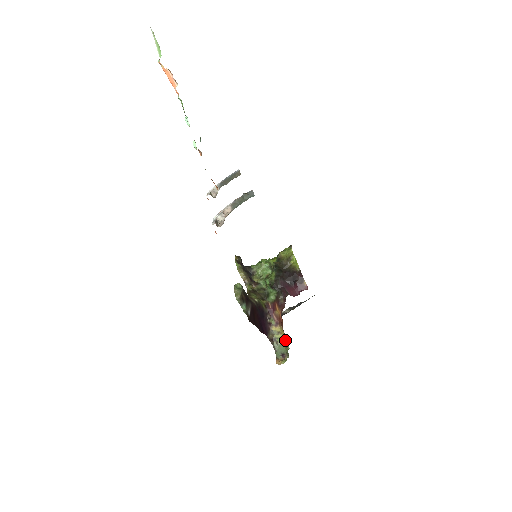
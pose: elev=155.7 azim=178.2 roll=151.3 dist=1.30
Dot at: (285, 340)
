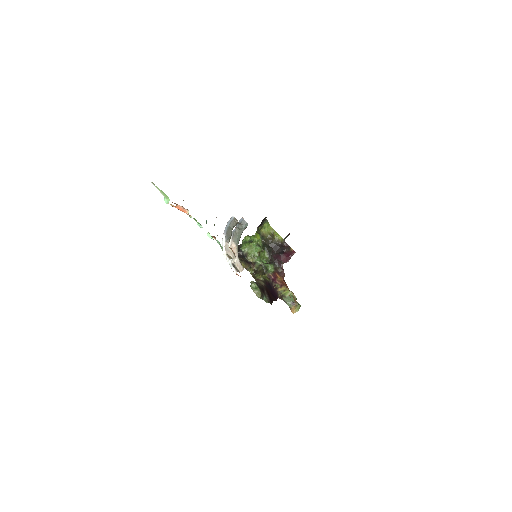
Dot at: (291, 293)
